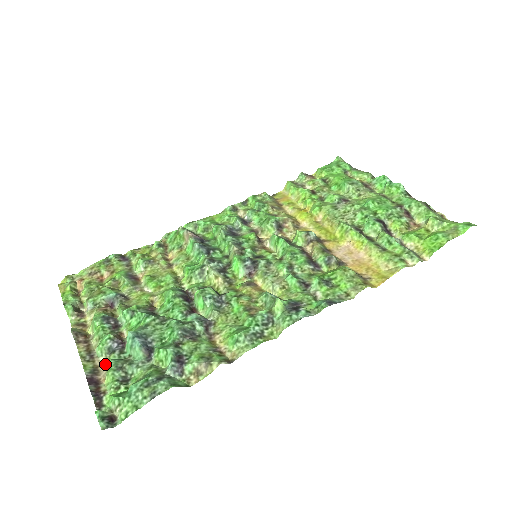
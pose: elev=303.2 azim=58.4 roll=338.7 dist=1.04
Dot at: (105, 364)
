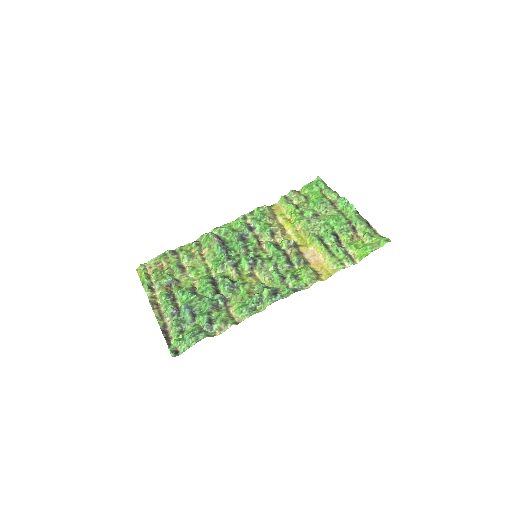
Dot at: (170, 322)
